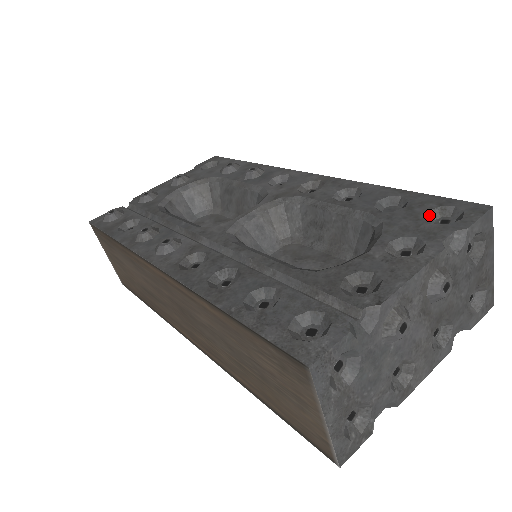
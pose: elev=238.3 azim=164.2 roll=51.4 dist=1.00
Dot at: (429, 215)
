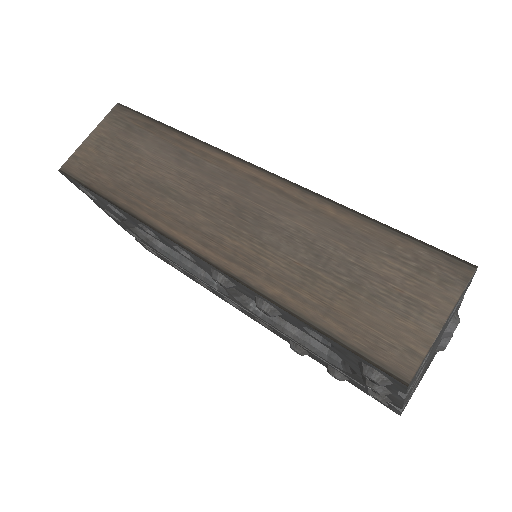
Dot at: occluded
